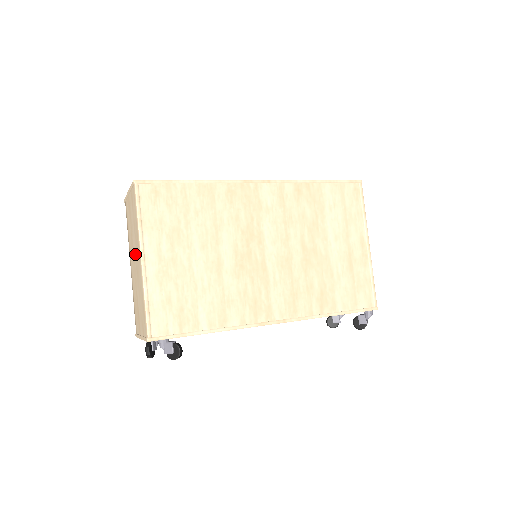
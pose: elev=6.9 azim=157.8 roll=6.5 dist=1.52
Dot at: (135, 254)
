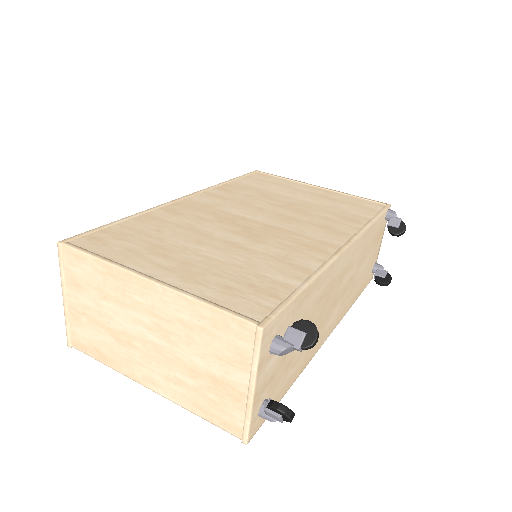
Dot at: (136, 324)
